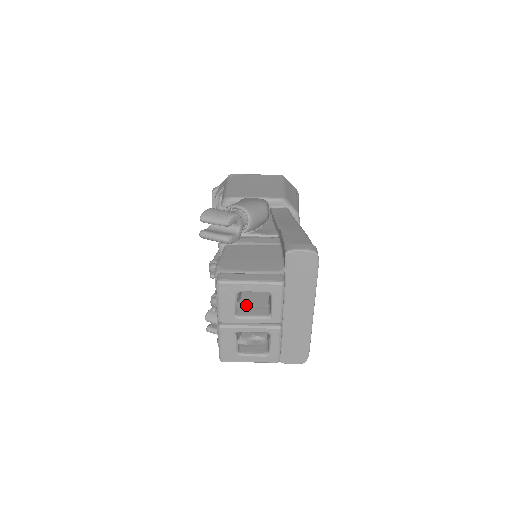
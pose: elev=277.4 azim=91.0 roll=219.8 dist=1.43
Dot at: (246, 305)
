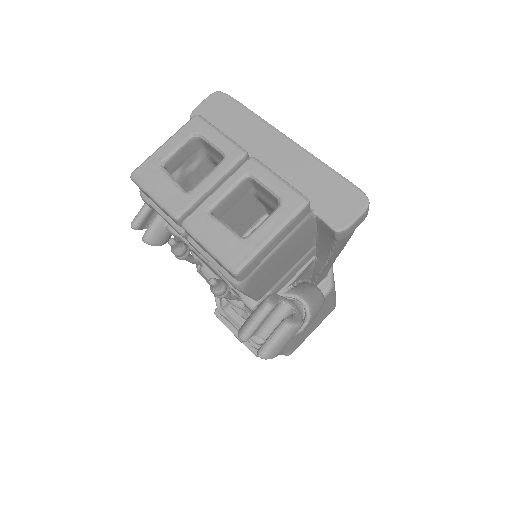
Dot at: occluded
